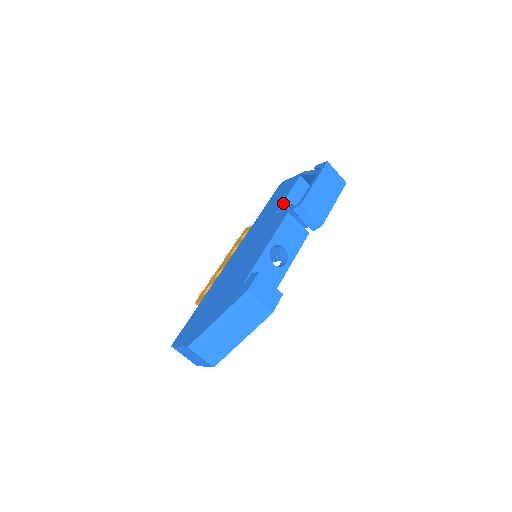
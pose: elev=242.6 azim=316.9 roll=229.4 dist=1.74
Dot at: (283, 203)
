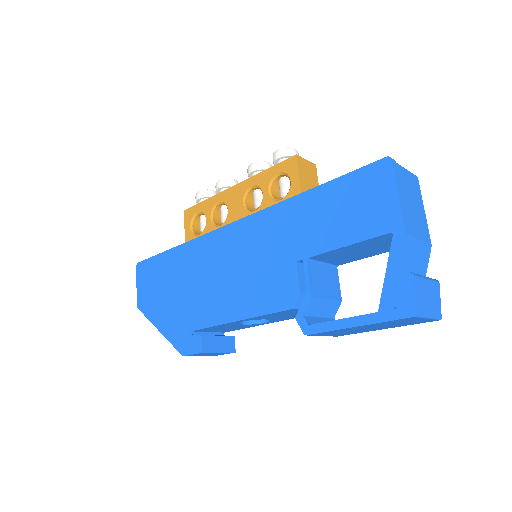
Dot at: (321, 254)
